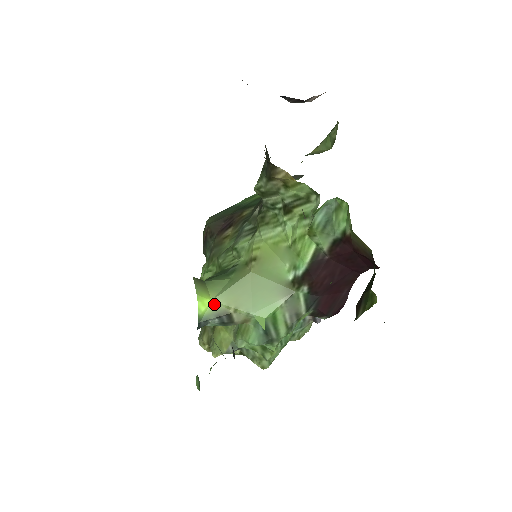
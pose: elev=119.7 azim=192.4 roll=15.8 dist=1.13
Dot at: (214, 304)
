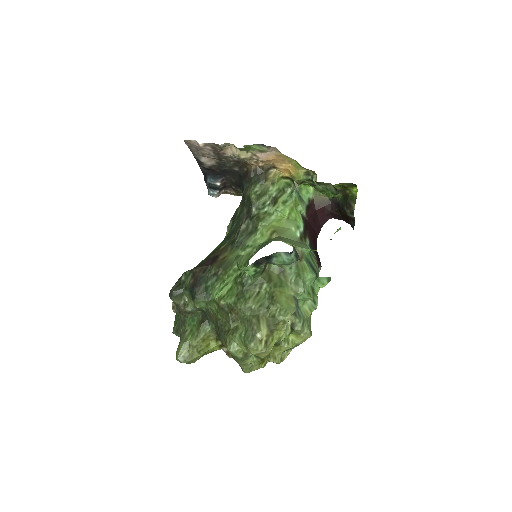
Dot at: occluded
